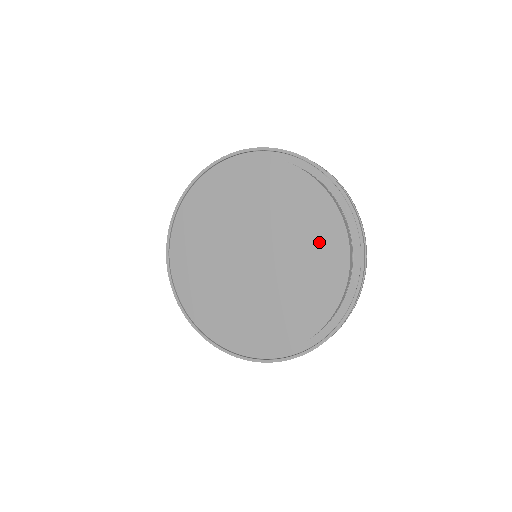
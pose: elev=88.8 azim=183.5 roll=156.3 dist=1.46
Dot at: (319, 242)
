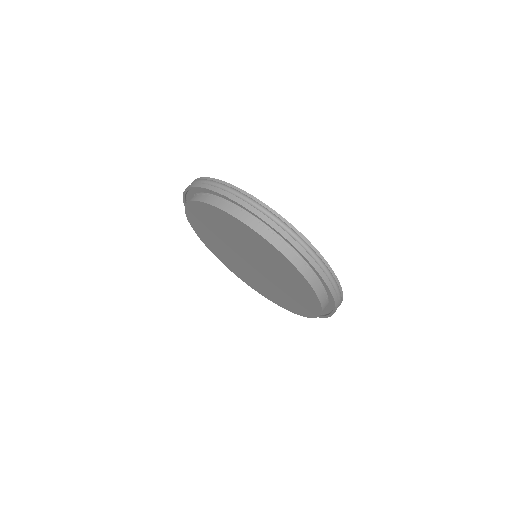
Dot at: (253, 241)
